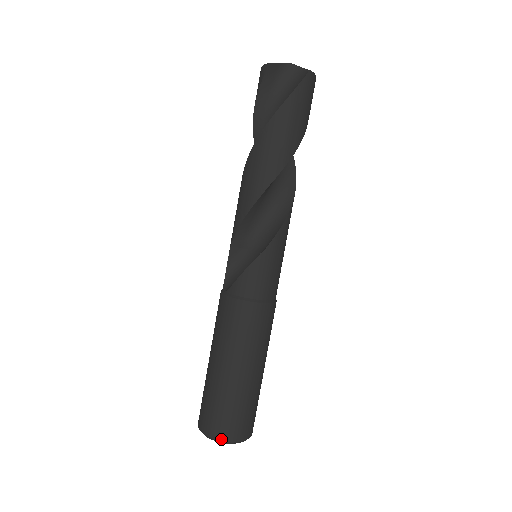
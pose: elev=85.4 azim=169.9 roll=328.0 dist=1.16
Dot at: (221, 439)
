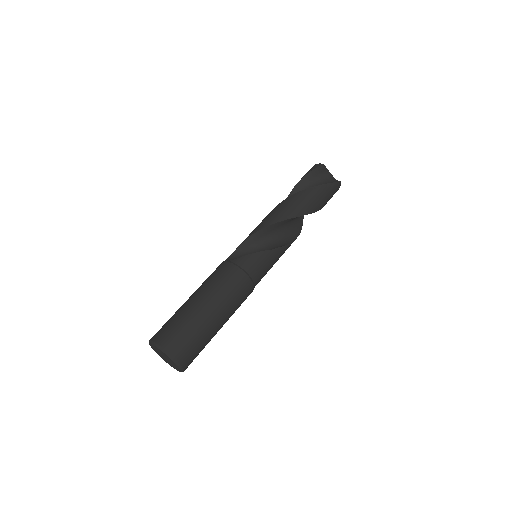
Dot at: (170, 352)
